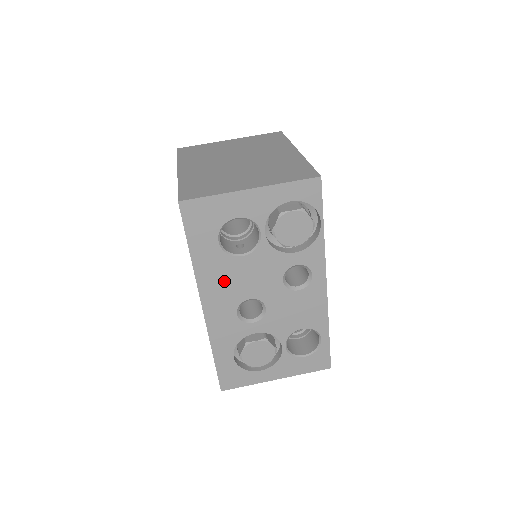
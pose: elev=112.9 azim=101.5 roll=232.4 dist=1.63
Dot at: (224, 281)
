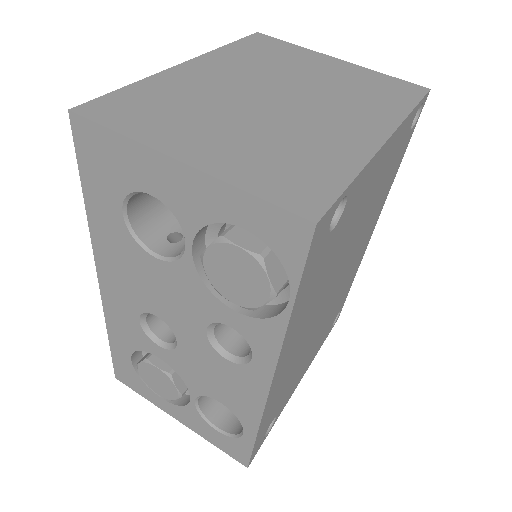
Dot at: (127, 270)
